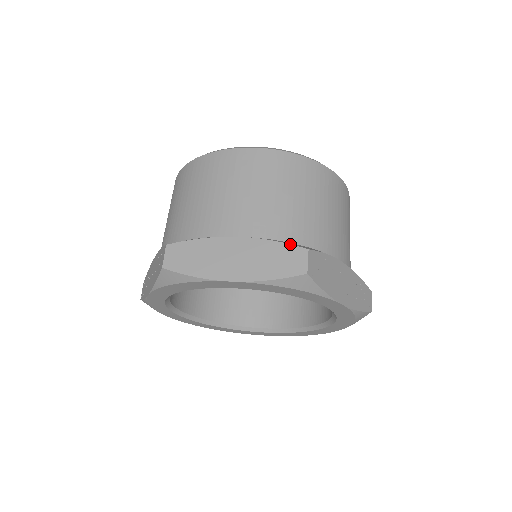
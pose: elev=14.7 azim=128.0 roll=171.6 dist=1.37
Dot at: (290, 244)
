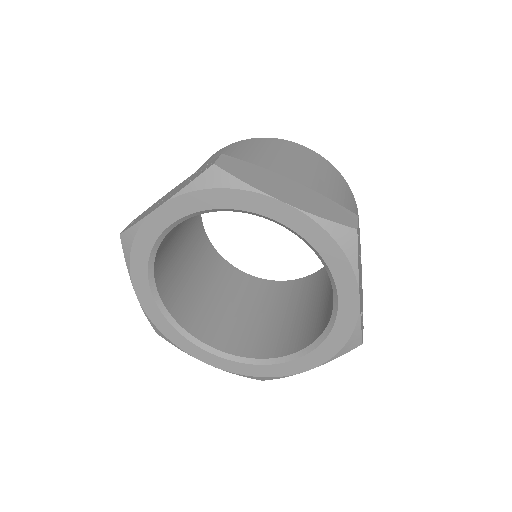
Dot at: (342, 206)
